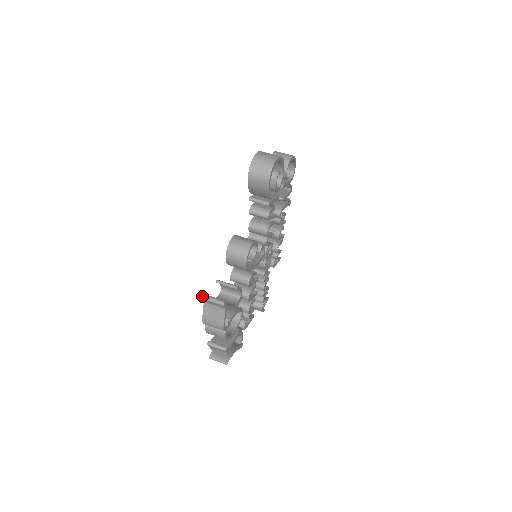
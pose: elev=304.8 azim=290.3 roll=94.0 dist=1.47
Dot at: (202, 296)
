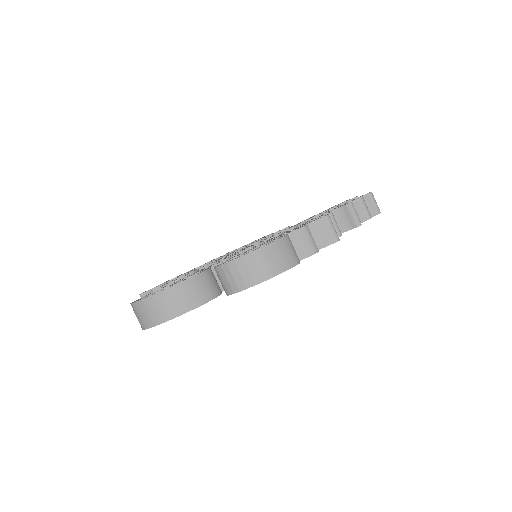
Dot at: occluded
